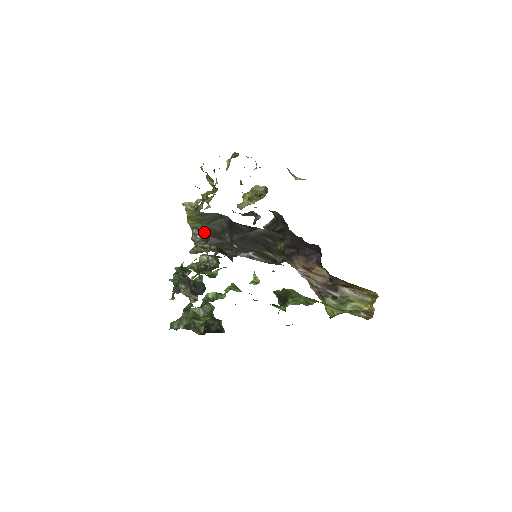
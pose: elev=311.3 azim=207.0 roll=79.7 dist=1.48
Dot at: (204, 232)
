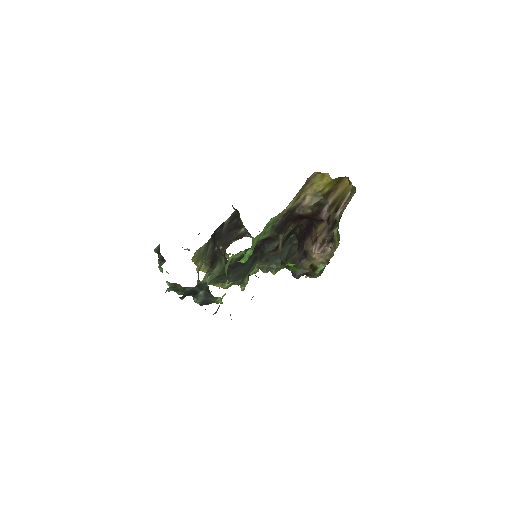
Dot at: occluded
